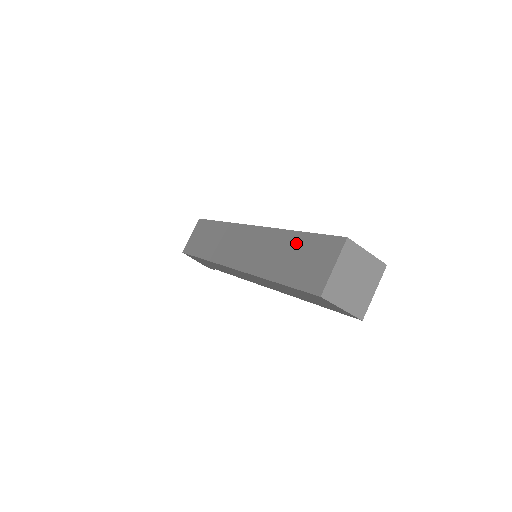
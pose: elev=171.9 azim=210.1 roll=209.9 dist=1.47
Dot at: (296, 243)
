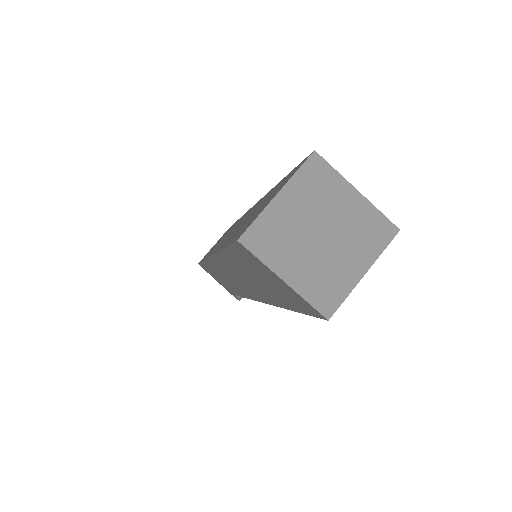
Dot at: (267, 196)
